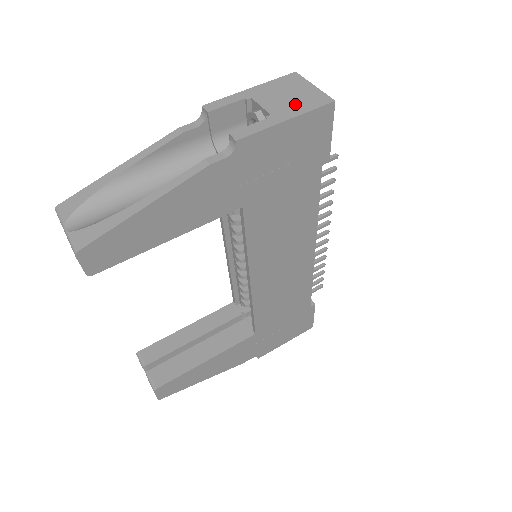
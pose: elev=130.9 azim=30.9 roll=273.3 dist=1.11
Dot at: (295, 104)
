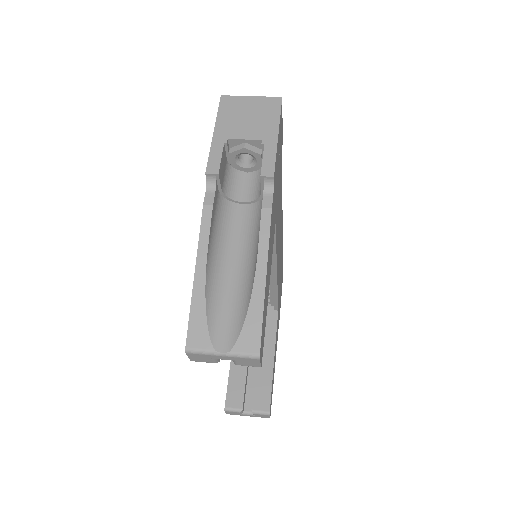
Dot at: (263, 120)
